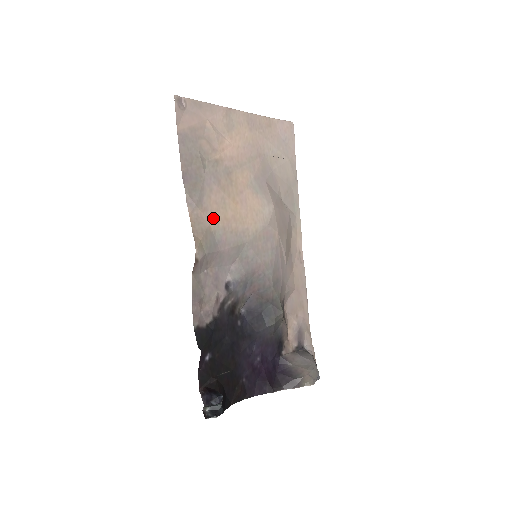
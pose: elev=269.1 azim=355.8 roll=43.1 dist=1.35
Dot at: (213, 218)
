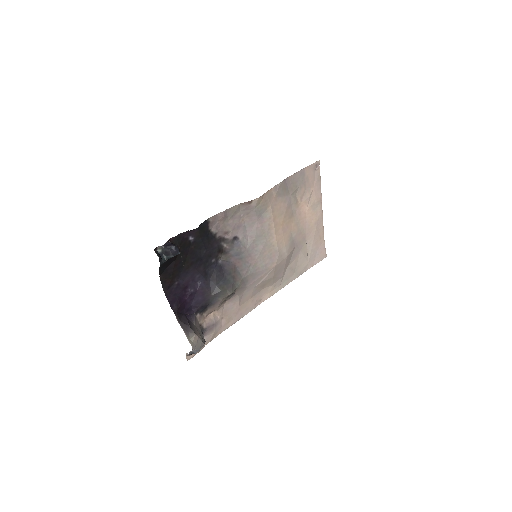
Dot at: (274, 207)
